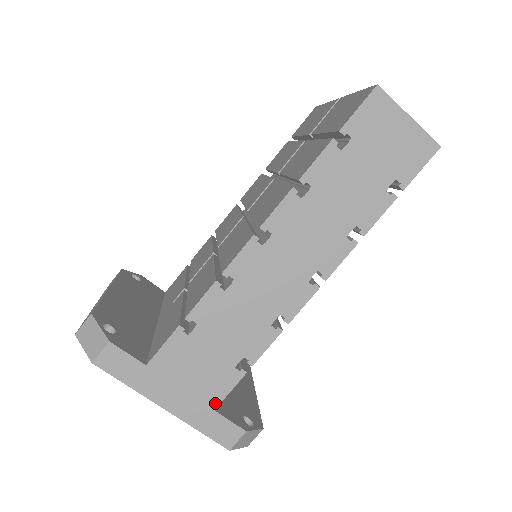
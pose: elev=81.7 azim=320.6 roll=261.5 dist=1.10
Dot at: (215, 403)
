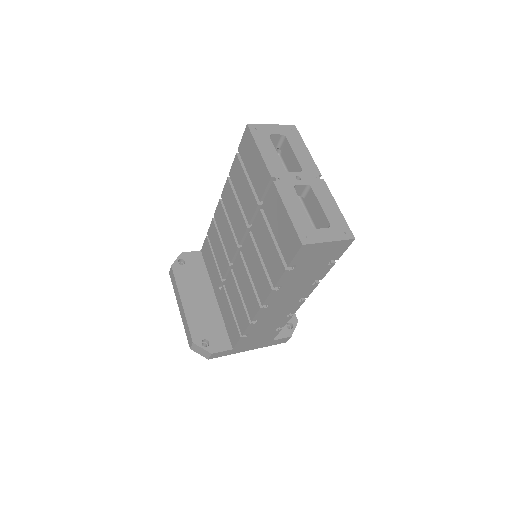
Dot at: (272, 340)
